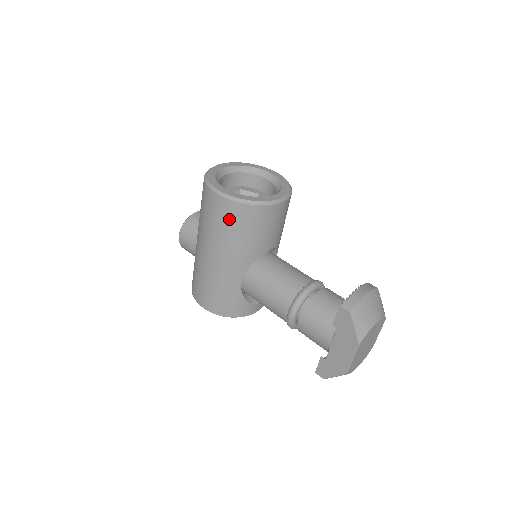
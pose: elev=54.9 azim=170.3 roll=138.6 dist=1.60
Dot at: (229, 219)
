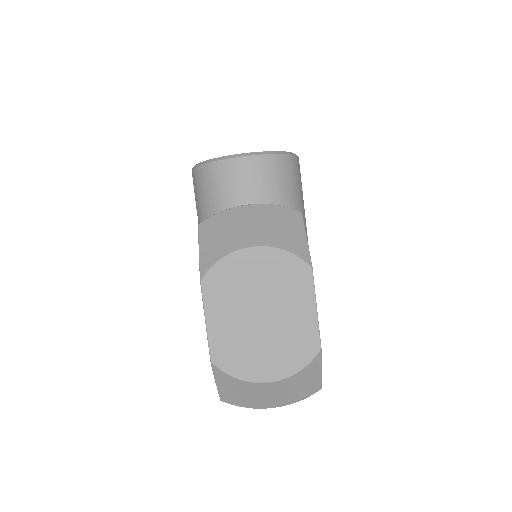
Dot at: (197, 194)
